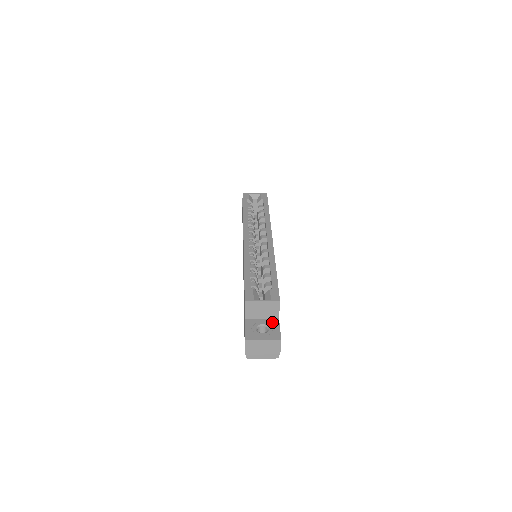
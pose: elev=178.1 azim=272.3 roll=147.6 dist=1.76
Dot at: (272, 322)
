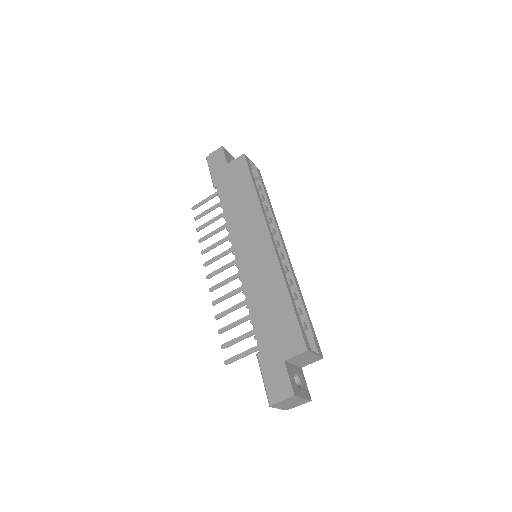
Dot at: (300, 372)
